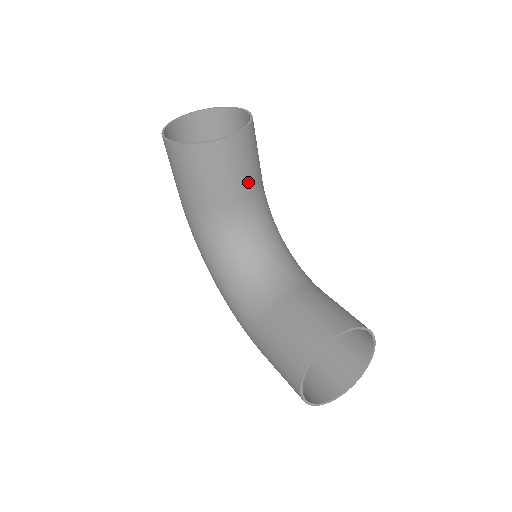
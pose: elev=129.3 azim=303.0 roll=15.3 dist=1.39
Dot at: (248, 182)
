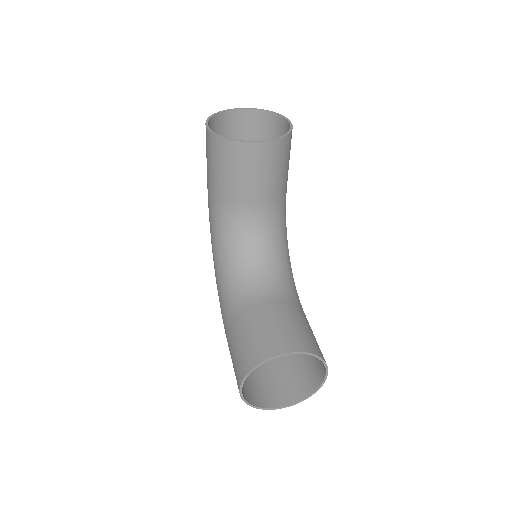
Dot at: (267, 188)
